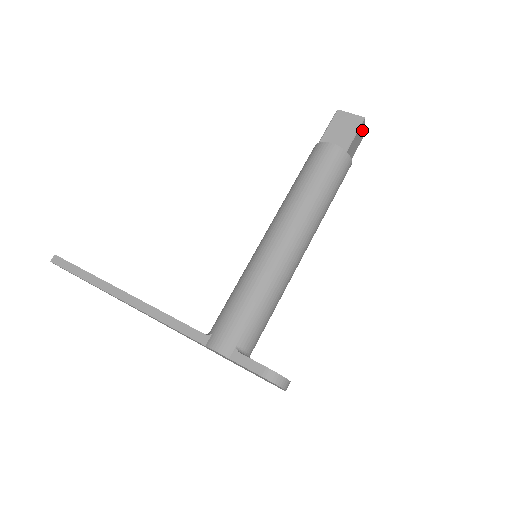
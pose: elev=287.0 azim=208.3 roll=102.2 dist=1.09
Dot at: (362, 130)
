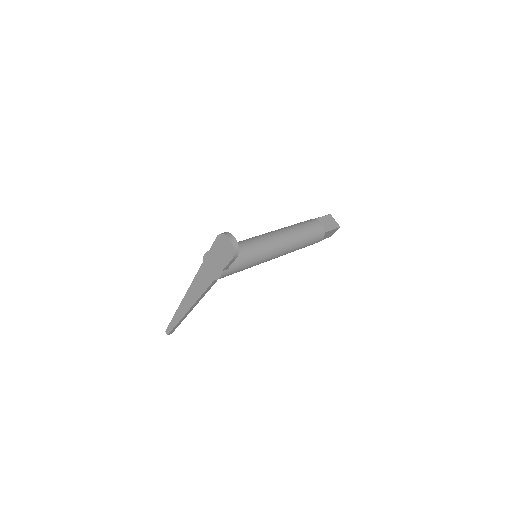
Dot at: (333, 220)
